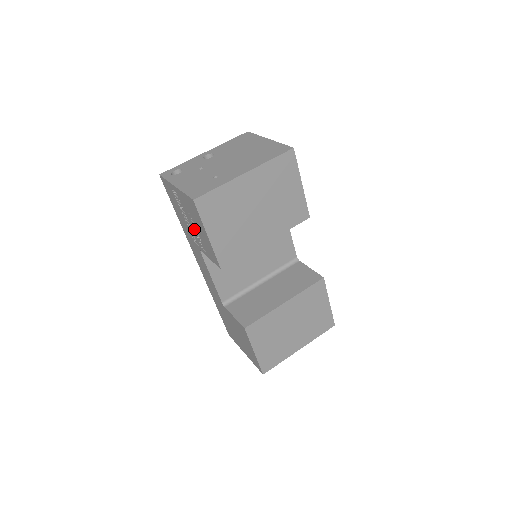
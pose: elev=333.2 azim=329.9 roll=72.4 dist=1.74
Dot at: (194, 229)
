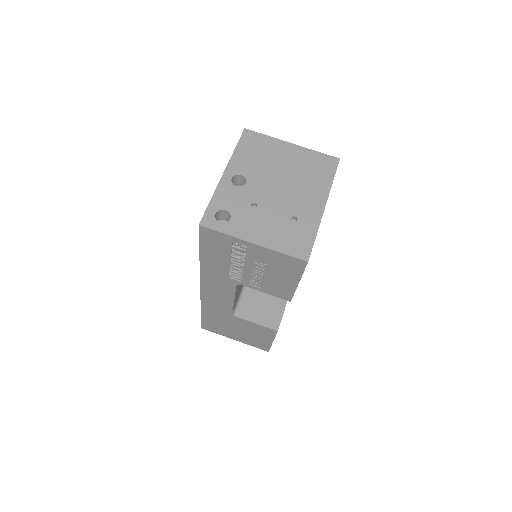
Dot at: (255, 273)
